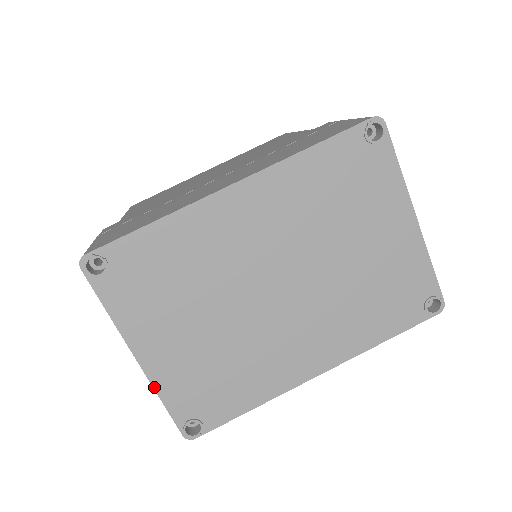
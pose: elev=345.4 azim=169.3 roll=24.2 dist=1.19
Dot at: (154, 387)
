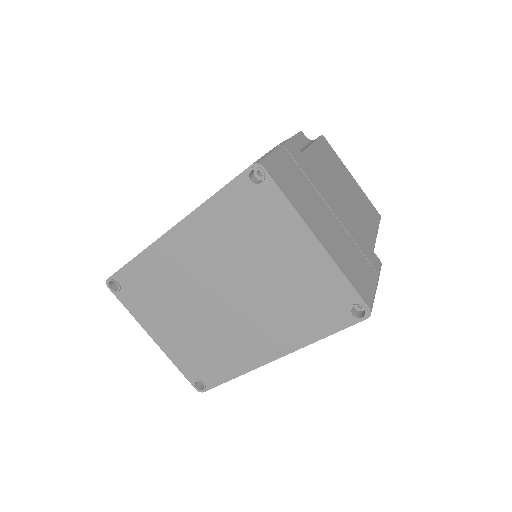
Dot at: (169, 357)
